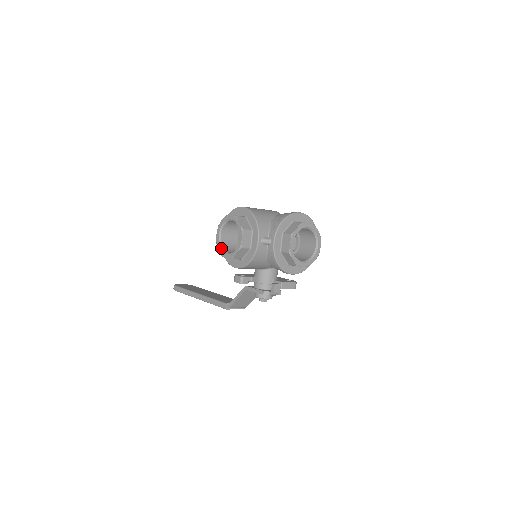
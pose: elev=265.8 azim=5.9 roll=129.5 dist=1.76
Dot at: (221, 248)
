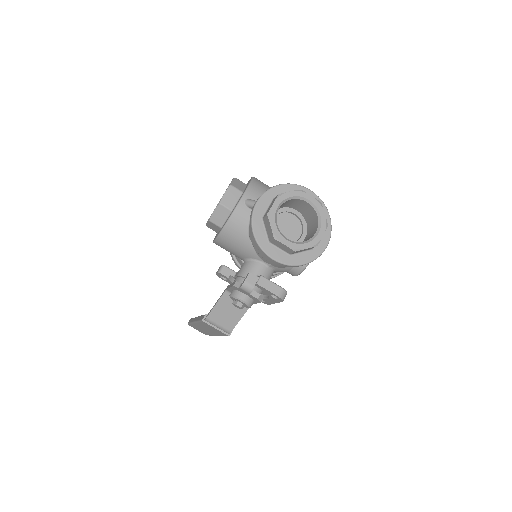
Dot at: occluded
